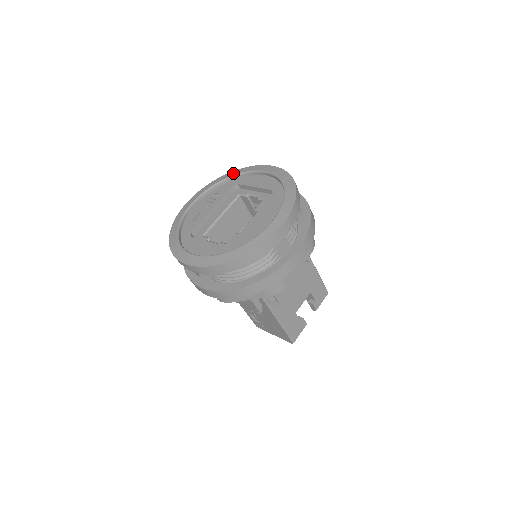
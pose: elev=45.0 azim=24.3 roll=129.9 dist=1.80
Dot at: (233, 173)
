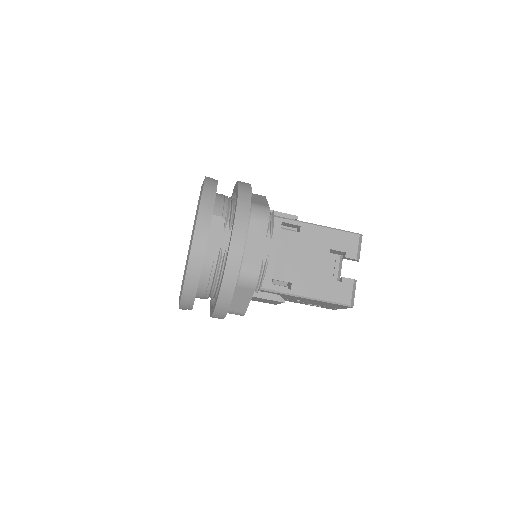
Dot at: occluded
